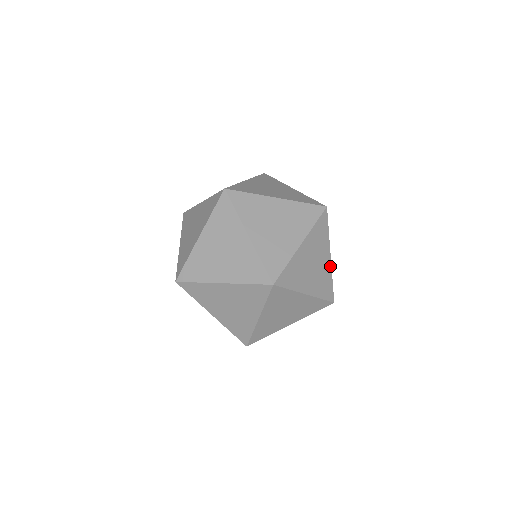
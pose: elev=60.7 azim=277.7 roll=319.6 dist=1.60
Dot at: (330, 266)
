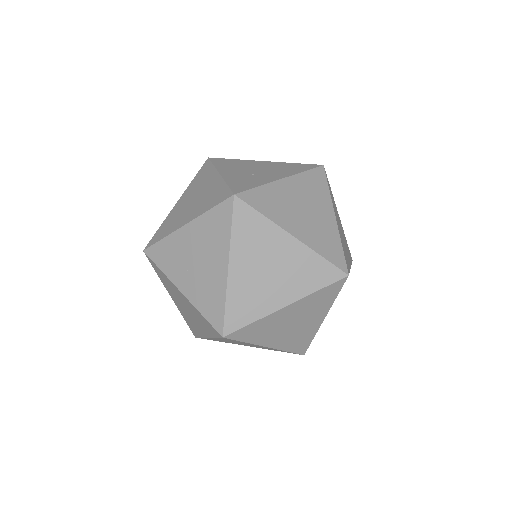
Dot at: (303, 246)
